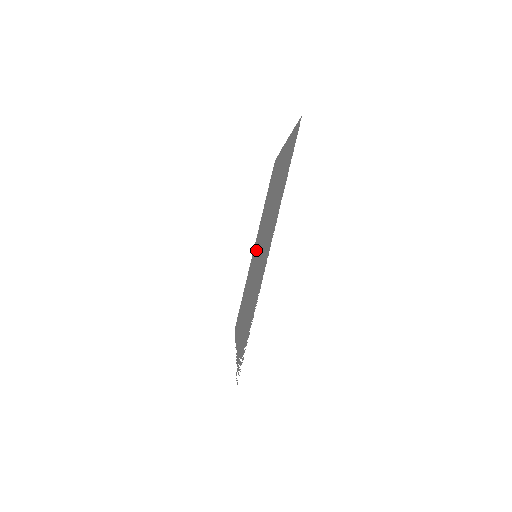
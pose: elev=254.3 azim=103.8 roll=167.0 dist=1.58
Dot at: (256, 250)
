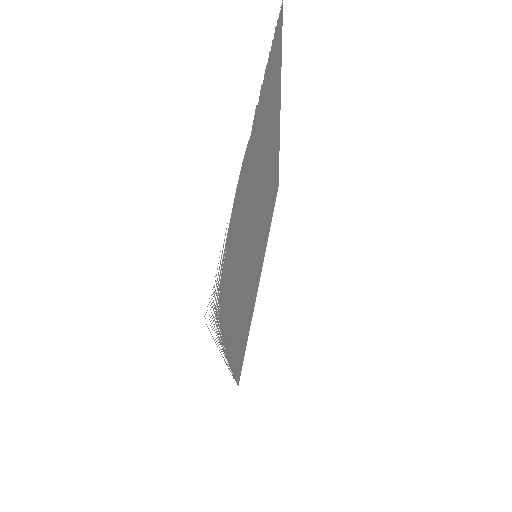
Dot at: (257, 256)
